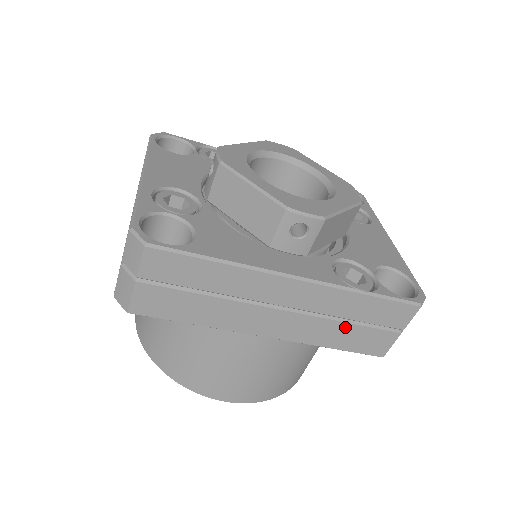
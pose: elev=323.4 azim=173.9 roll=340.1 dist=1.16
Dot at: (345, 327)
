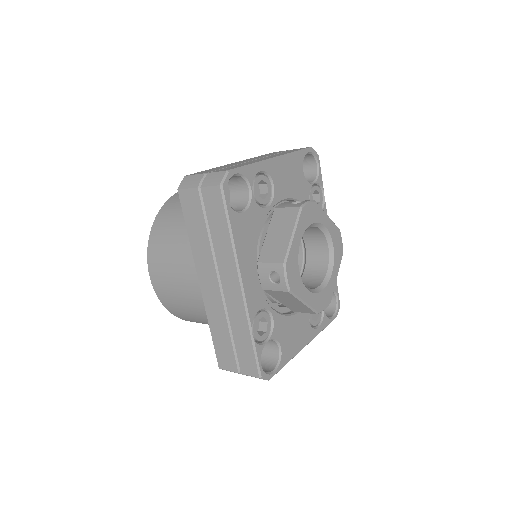
Dot at: (227, 333)
